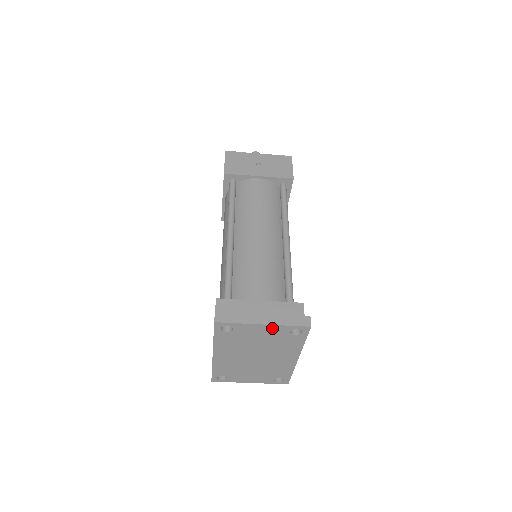
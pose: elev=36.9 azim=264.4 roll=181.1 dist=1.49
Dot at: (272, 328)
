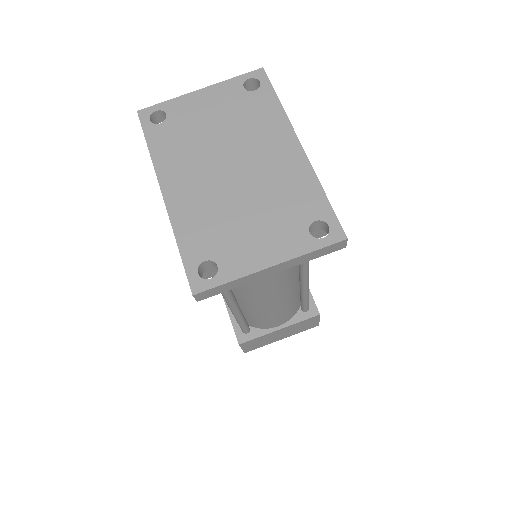
Dot at: (216, 92)
